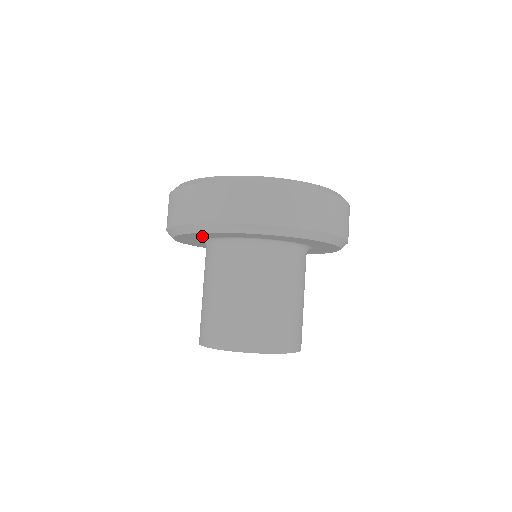
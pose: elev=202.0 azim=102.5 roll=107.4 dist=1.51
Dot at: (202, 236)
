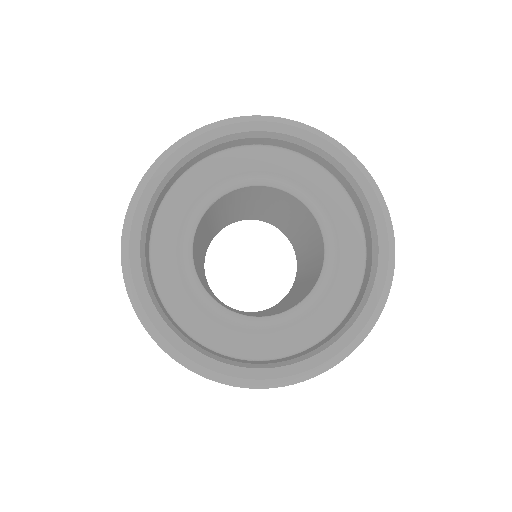
Dot at: occluded
